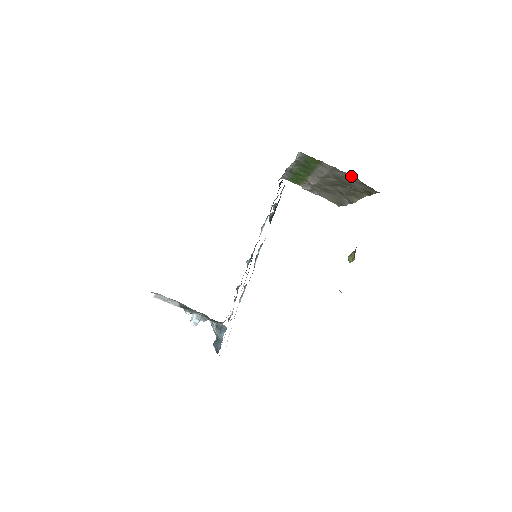
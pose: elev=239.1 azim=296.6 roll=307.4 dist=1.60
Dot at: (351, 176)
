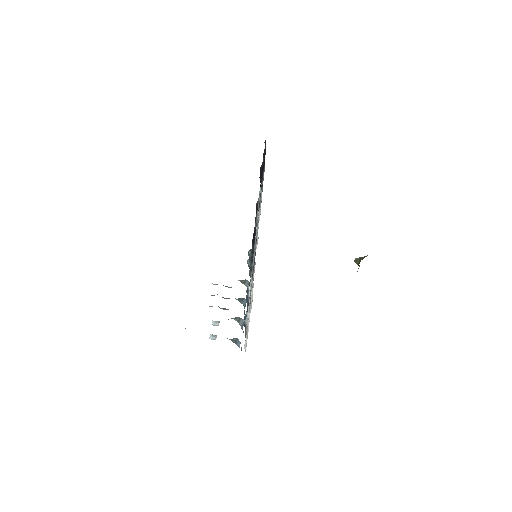
Dot at: occluded
